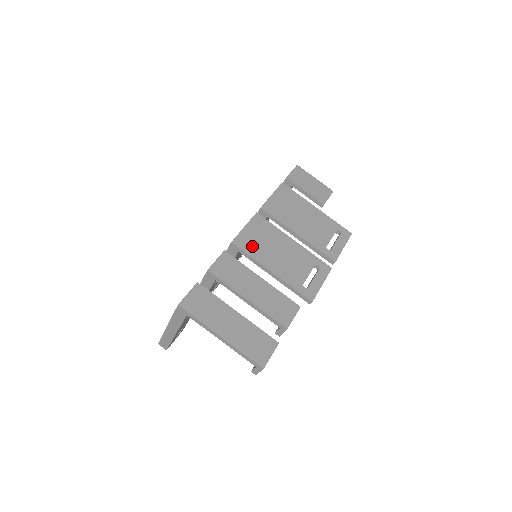
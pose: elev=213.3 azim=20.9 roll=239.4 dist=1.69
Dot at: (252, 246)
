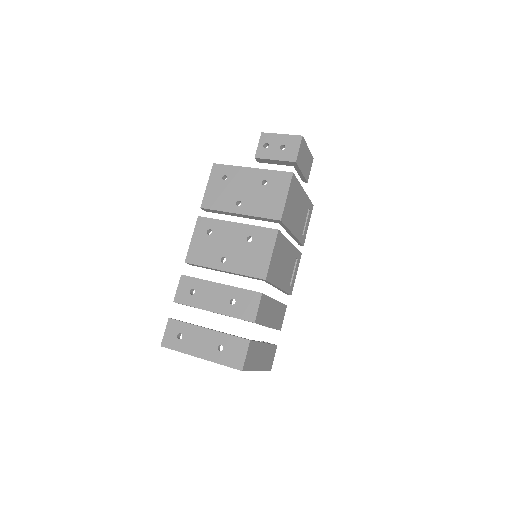
Dot at: (274, 272)
